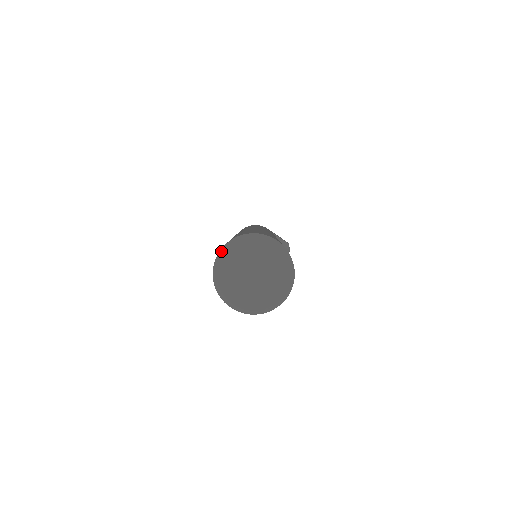
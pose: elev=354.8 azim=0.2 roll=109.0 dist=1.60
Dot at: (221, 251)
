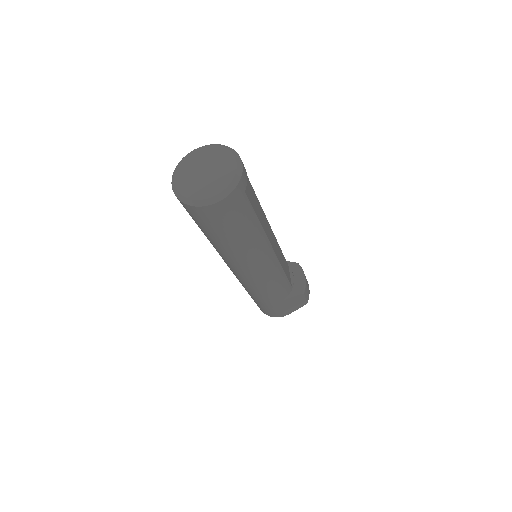
Dot at: (173, 174)
